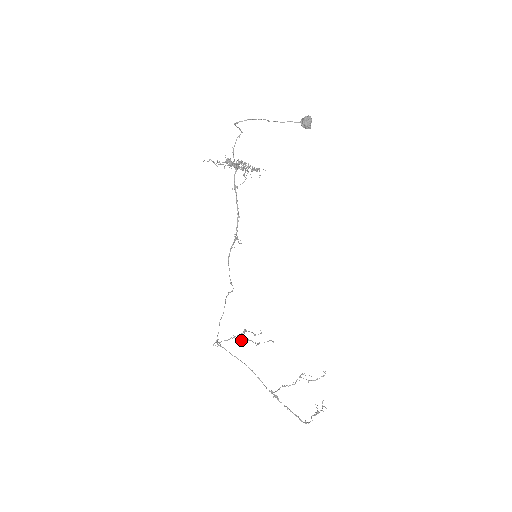
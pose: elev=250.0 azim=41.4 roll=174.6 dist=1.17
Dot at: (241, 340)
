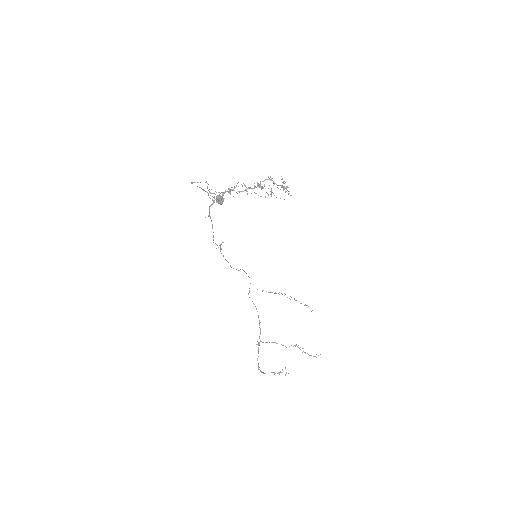
Dot at: (290, 296)
